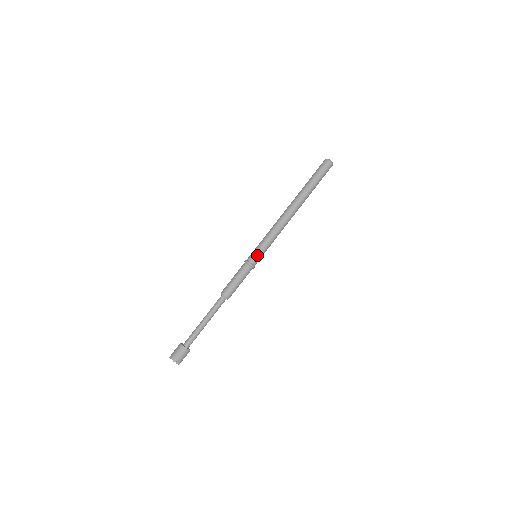
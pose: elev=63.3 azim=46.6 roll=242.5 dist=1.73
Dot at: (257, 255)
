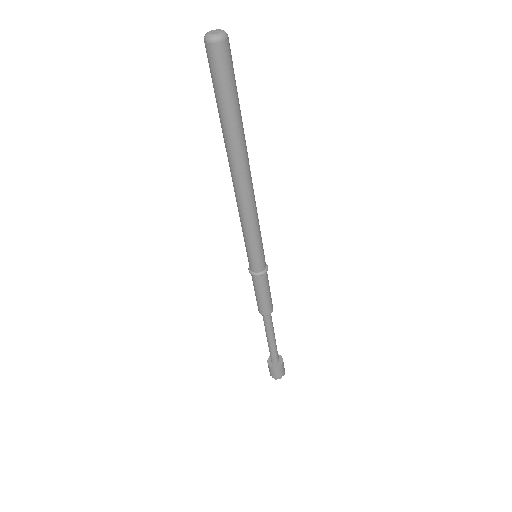
Dot at: (254, 261)
